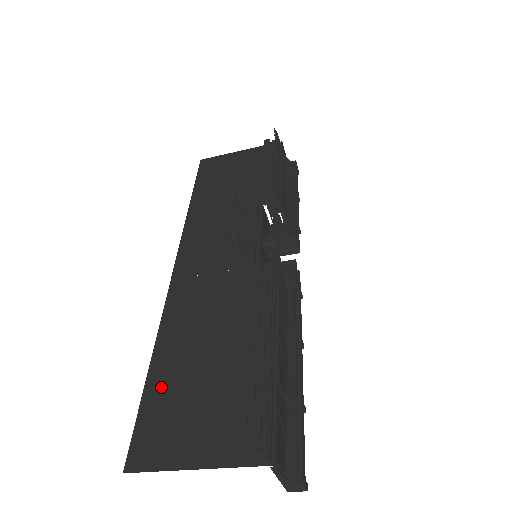
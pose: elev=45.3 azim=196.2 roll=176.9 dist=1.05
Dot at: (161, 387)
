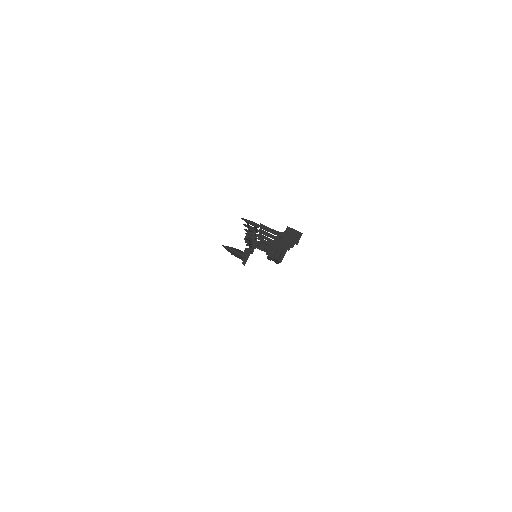
Dot at: occluded
